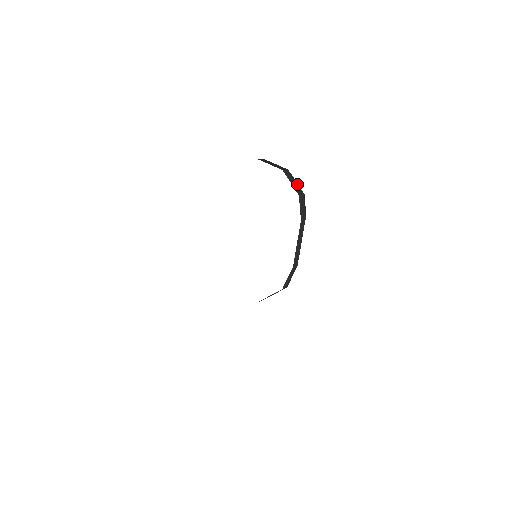
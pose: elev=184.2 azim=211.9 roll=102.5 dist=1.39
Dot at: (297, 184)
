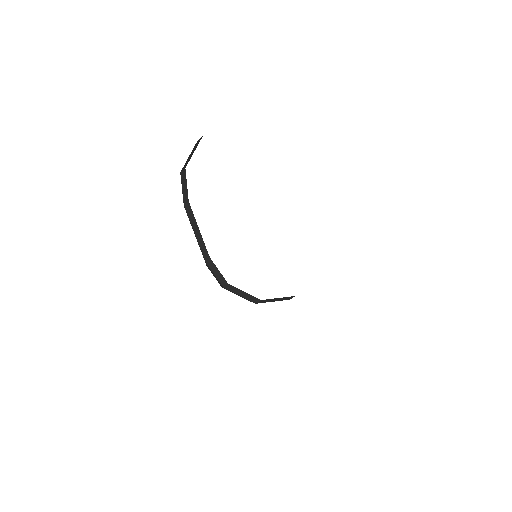
Dot at: occluded
